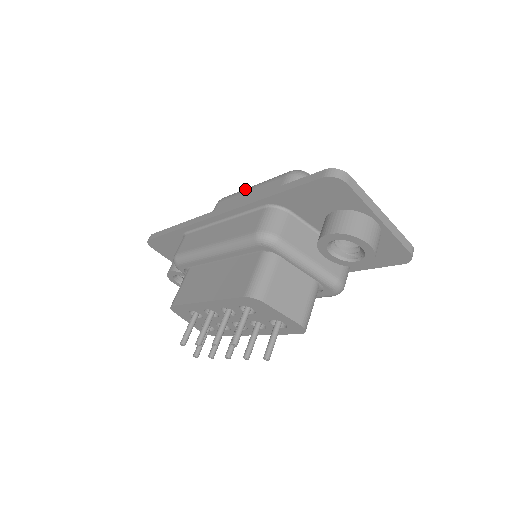
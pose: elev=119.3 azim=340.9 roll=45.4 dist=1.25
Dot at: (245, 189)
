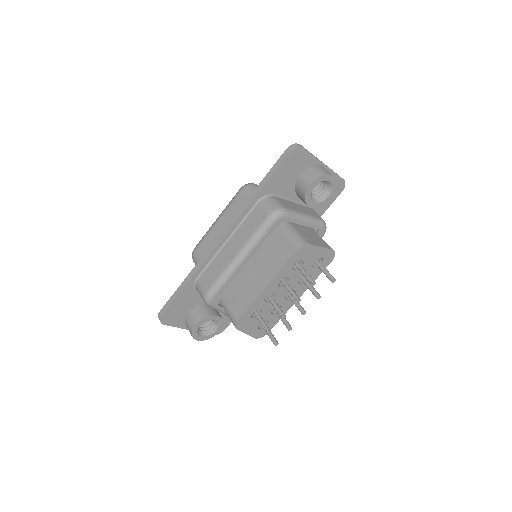
Dot at: (212, 226)
